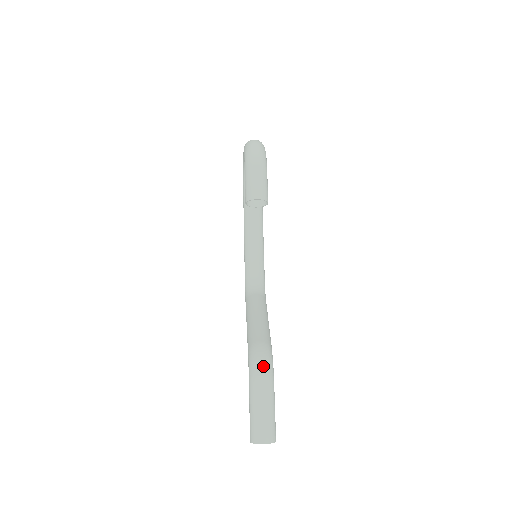
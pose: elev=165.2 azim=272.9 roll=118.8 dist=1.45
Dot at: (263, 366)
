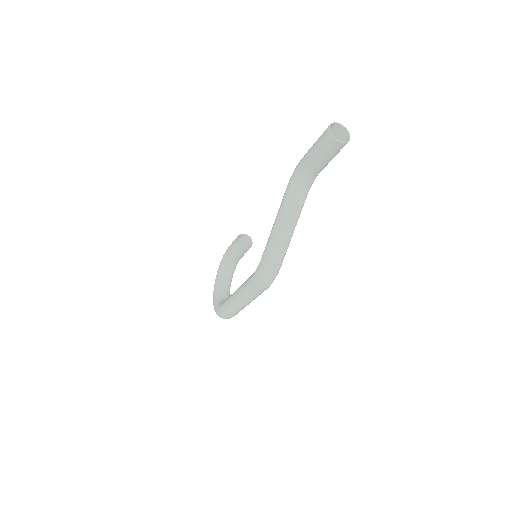
Dot at: occluded
